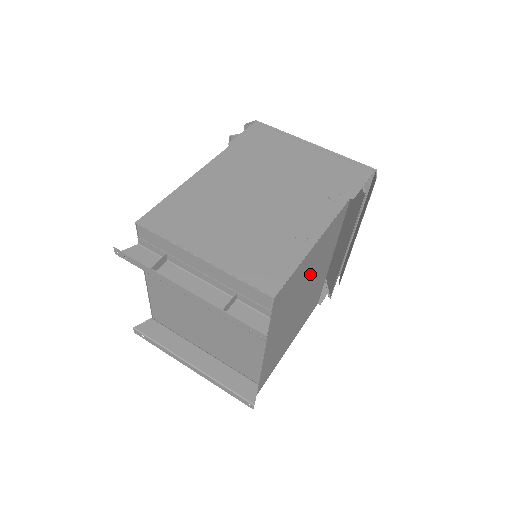
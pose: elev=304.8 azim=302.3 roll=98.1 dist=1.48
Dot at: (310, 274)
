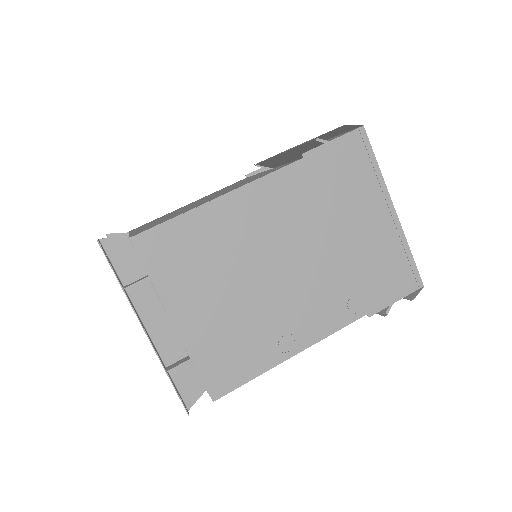
Dot at: occluded
